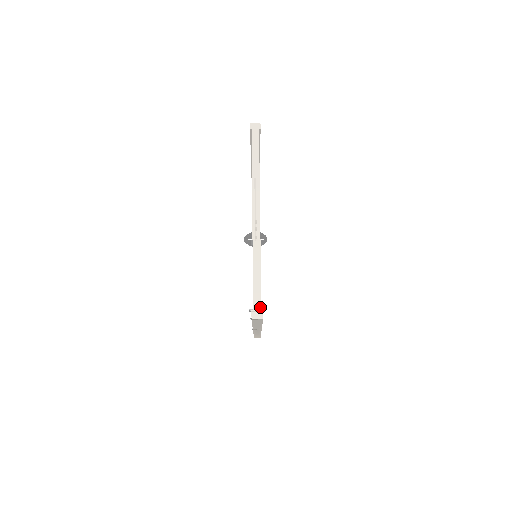
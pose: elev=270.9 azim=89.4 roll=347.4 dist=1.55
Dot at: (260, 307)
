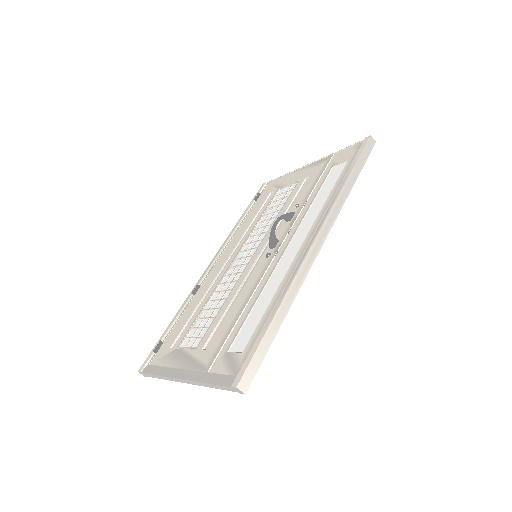
Dot at: (147, 376)
